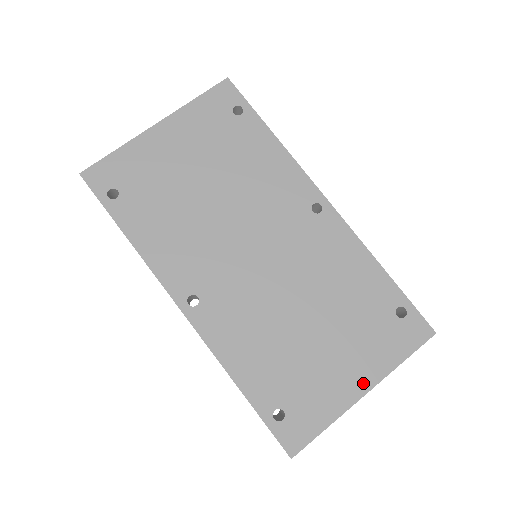
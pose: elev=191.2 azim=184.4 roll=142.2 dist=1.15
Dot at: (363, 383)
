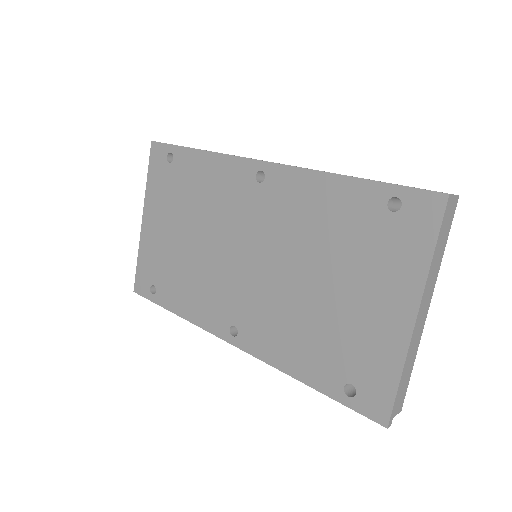
Dot at: (405, 309)
